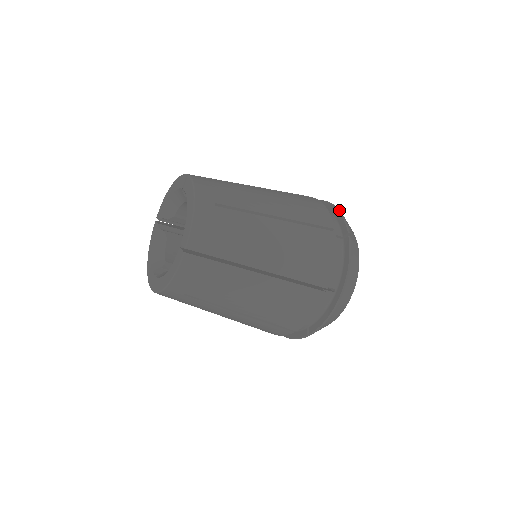
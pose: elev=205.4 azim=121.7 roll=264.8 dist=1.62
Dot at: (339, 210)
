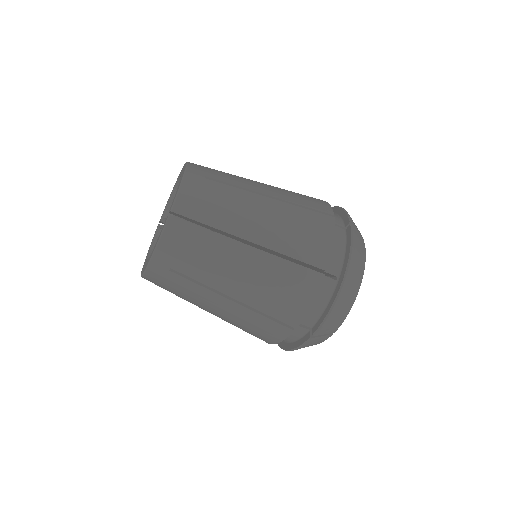
Dot at: (342, 208)
